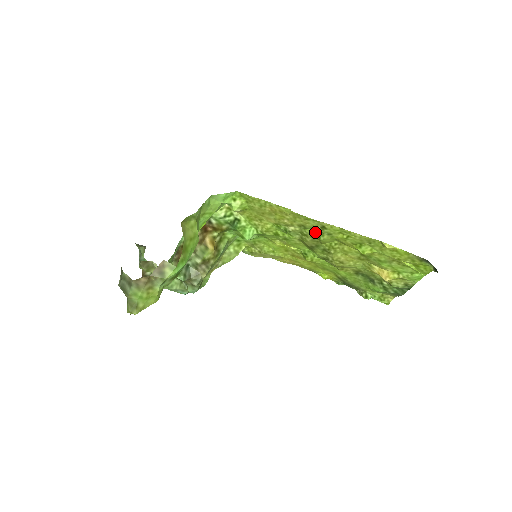
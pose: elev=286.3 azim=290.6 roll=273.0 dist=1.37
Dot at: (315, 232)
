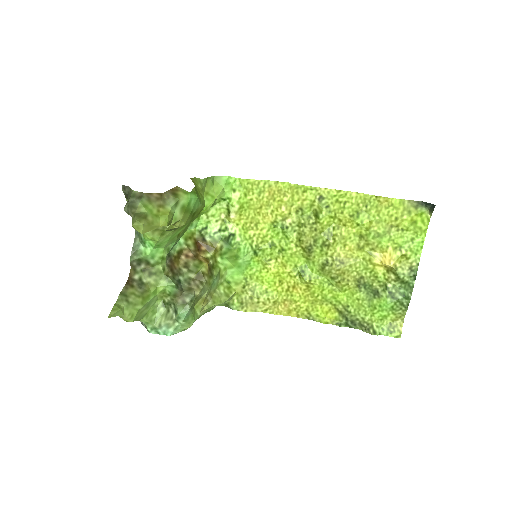
Dot at: (312, 215)
